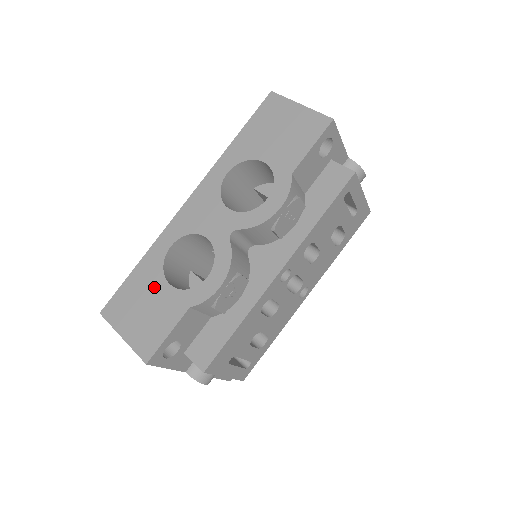
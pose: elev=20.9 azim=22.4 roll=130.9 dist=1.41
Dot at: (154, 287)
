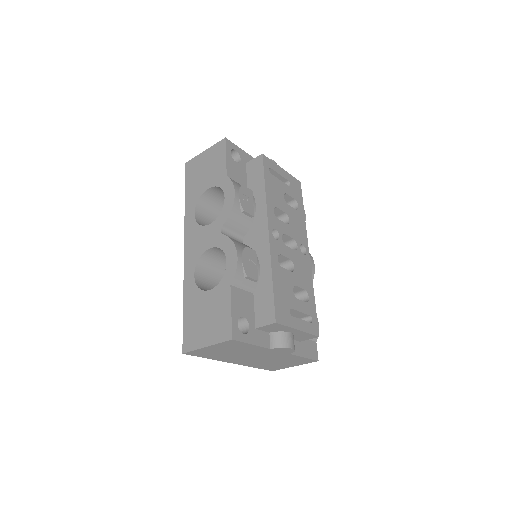
Dot at: (202, 302)
